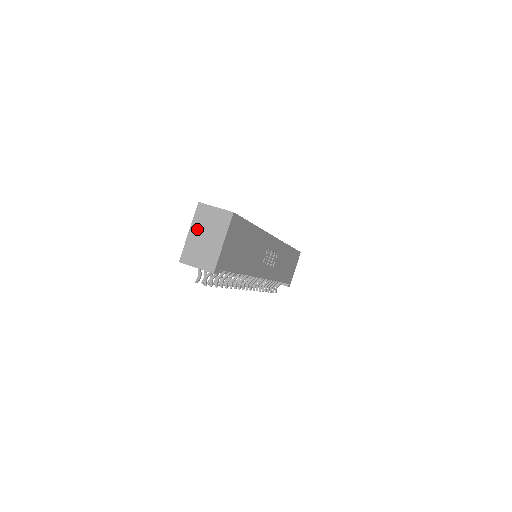
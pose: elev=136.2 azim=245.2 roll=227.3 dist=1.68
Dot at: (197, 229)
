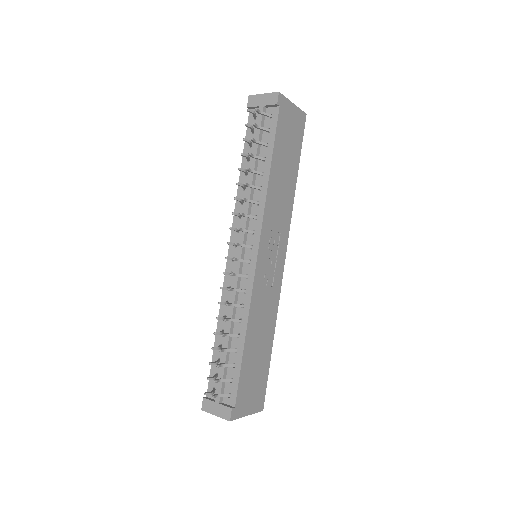
Dot at: occluded
